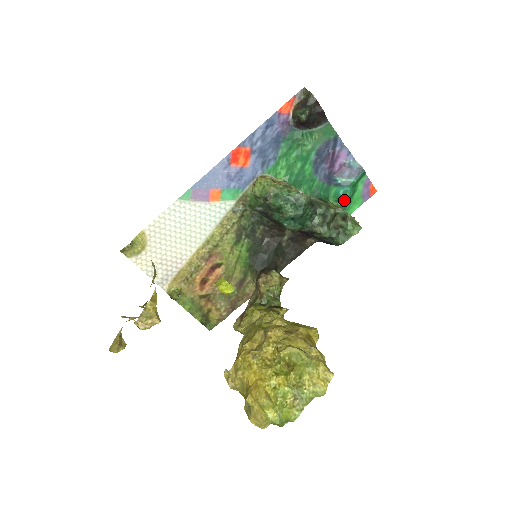
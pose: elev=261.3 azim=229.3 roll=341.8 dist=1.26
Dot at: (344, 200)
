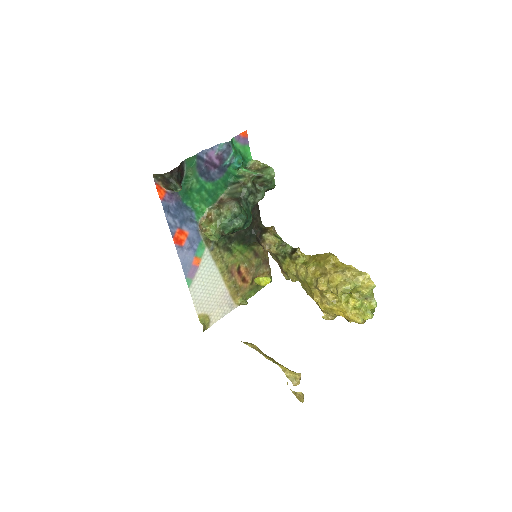
Dot at: (242, 163)
